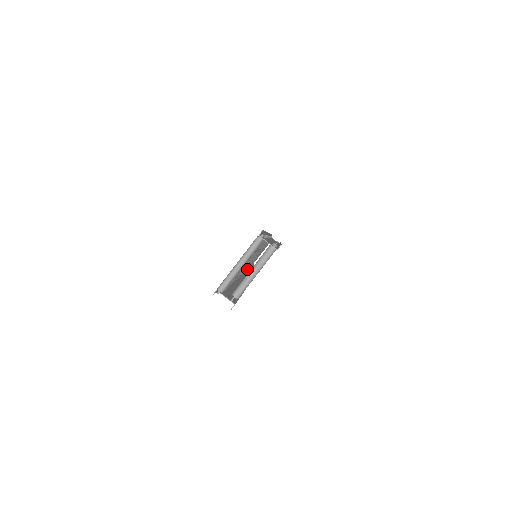
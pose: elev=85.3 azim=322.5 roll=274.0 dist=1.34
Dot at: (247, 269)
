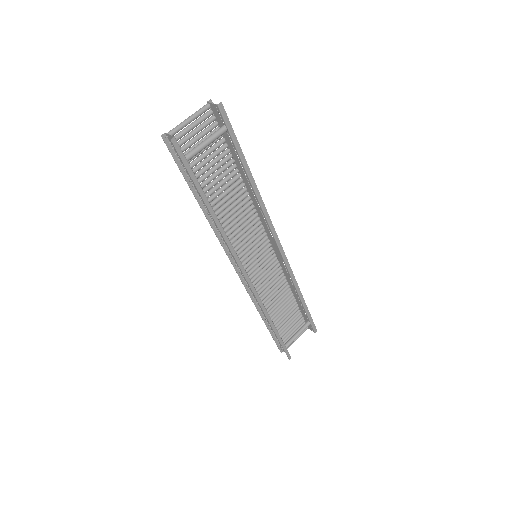
Dot at: occluded
